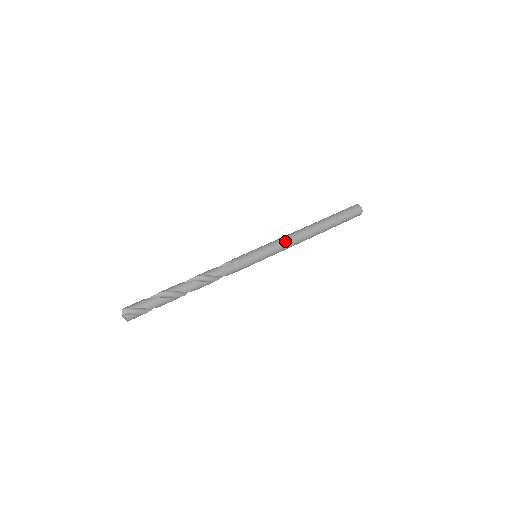
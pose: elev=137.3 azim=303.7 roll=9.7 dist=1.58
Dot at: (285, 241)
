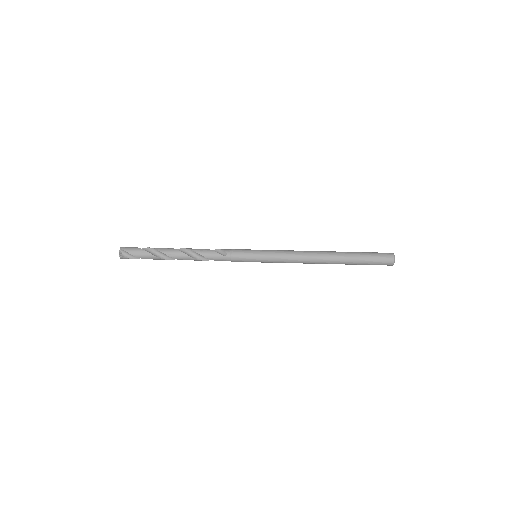
Dot at: (289, 258)
